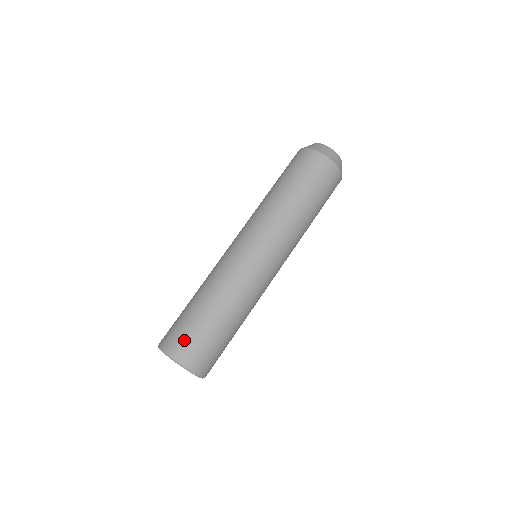
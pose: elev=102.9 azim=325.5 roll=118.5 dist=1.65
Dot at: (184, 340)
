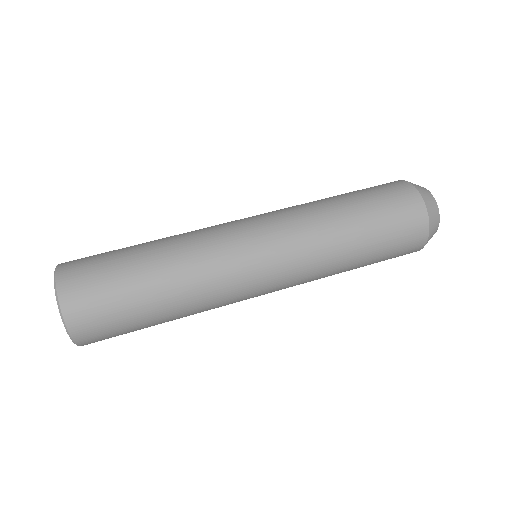
Dot at: (91, 291)
